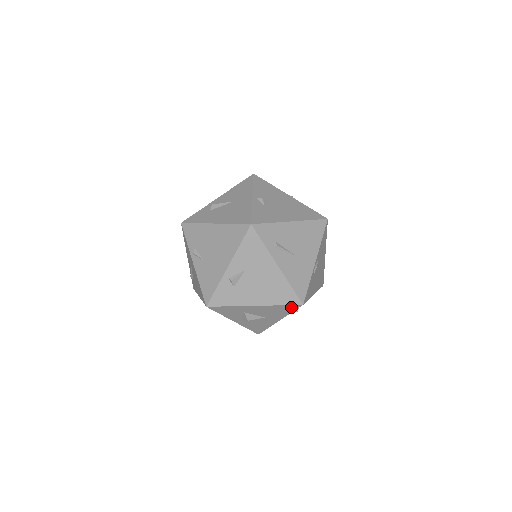
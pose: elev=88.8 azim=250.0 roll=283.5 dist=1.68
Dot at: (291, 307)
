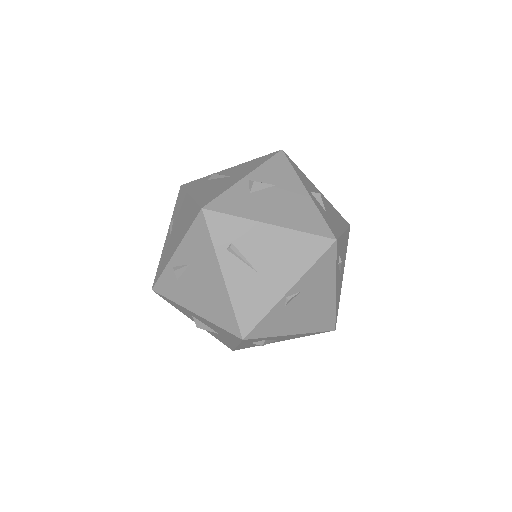
Dot at: (233, 335)
